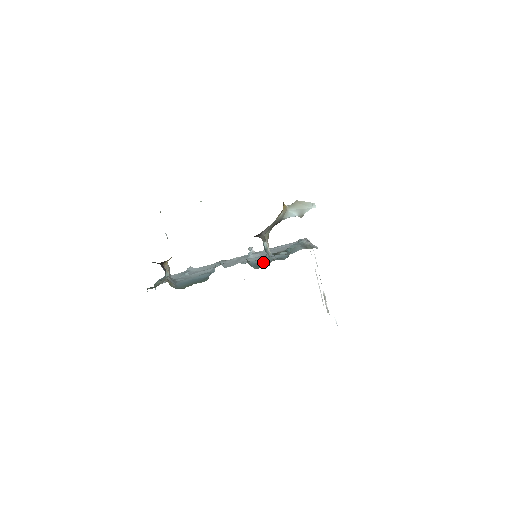
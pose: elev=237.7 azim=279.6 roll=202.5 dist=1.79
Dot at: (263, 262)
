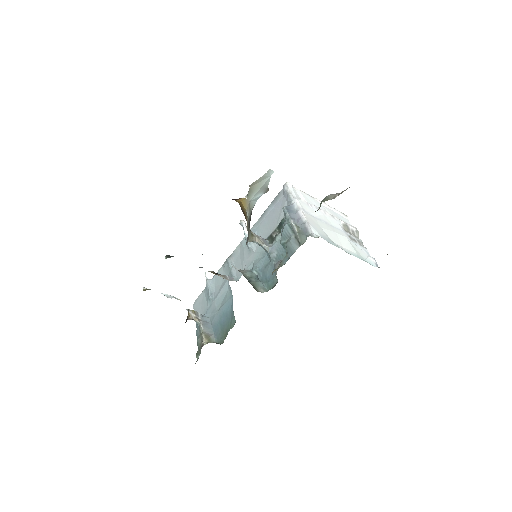
Dot at: (268, 269)
